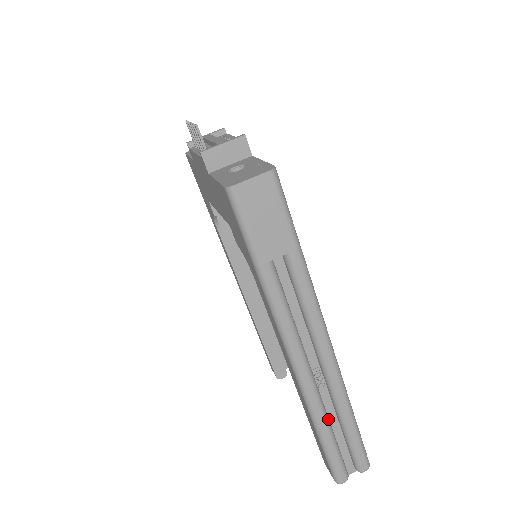
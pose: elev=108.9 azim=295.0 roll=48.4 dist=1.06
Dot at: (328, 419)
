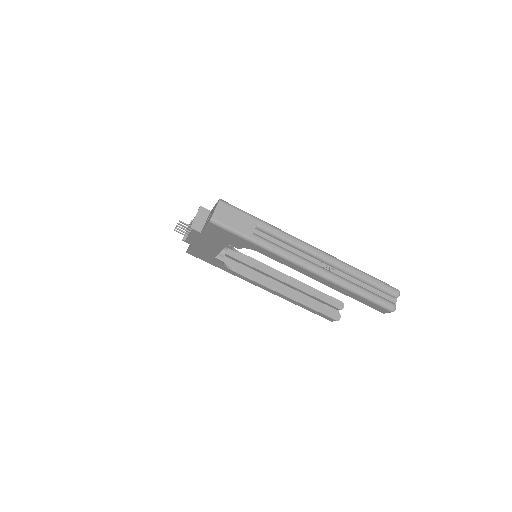
Dot at: (352, 282)
